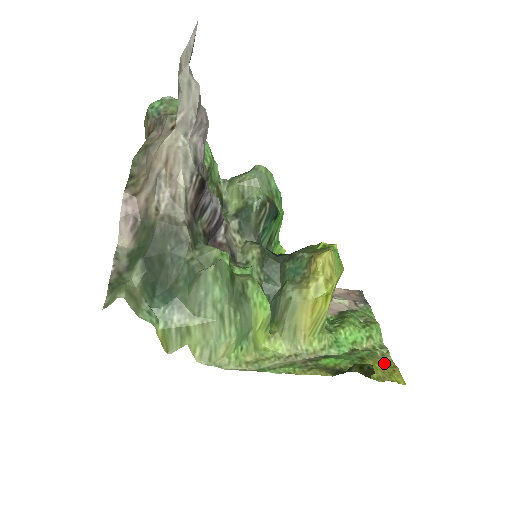
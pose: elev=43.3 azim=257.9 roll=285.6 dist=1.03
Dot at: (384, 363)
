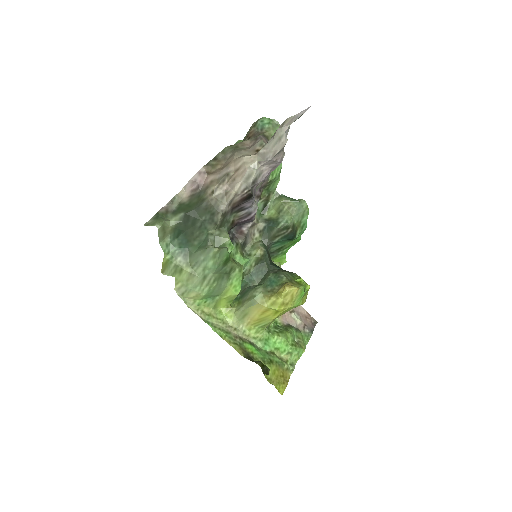
Dot at: (283, 374)
